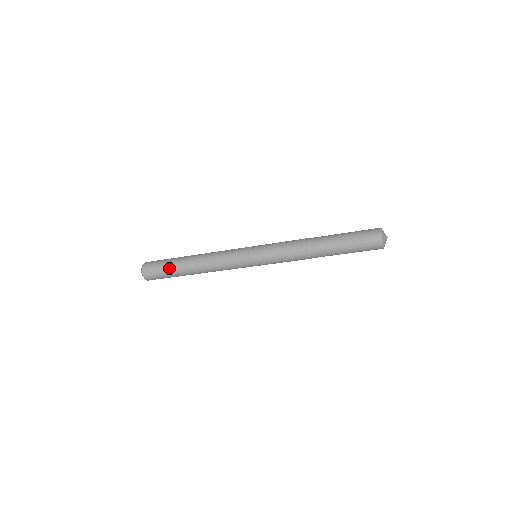
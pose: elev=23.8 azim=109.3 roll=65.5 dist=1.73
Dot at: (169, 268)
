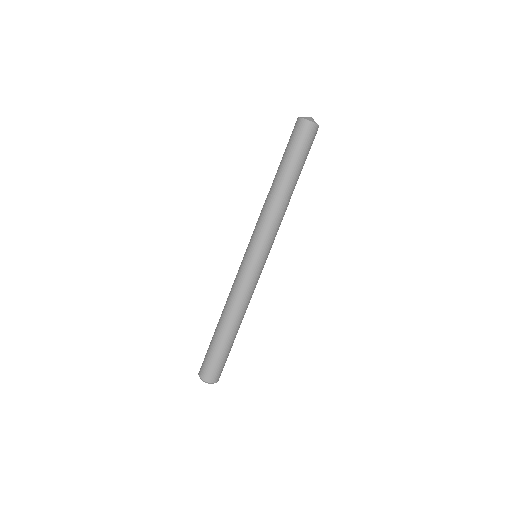
Dot at: (215, 350)
